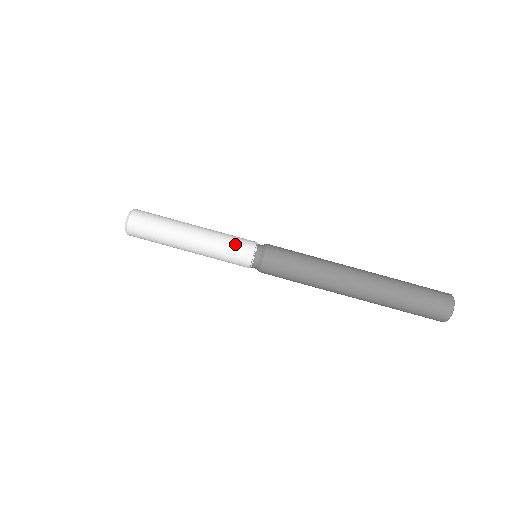
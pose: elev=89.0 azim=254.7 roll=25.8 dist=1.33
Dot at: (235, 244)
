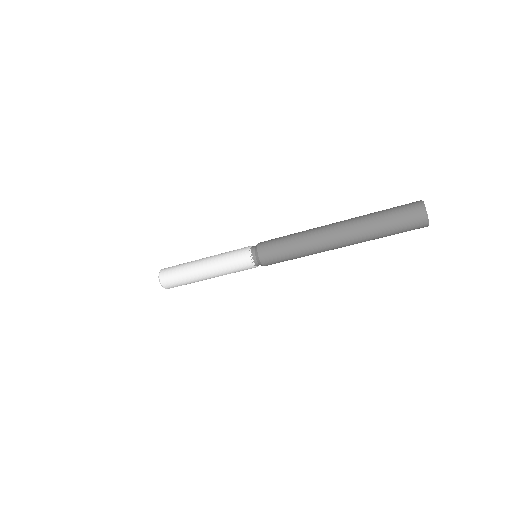
Dot at: (238, 268)
